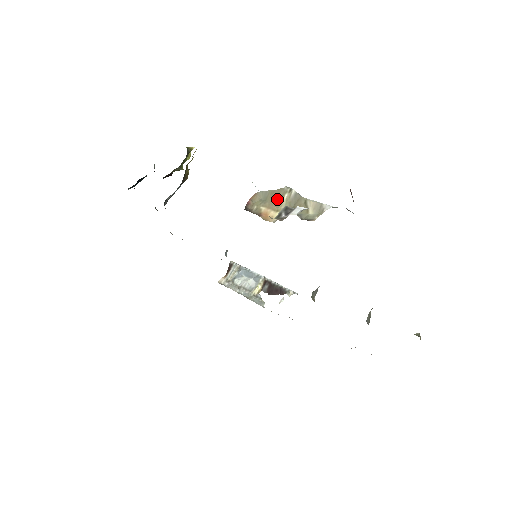
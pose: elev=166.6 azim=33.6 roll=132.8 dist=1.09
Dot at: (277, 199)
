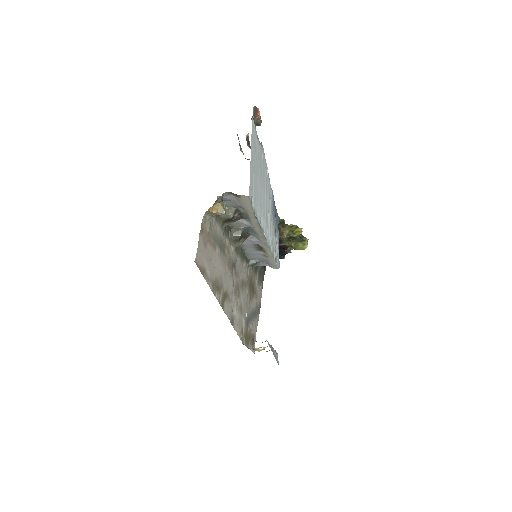
Dot at: occluded
